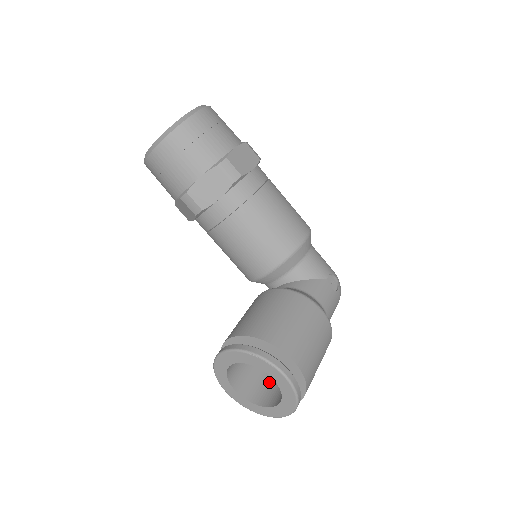
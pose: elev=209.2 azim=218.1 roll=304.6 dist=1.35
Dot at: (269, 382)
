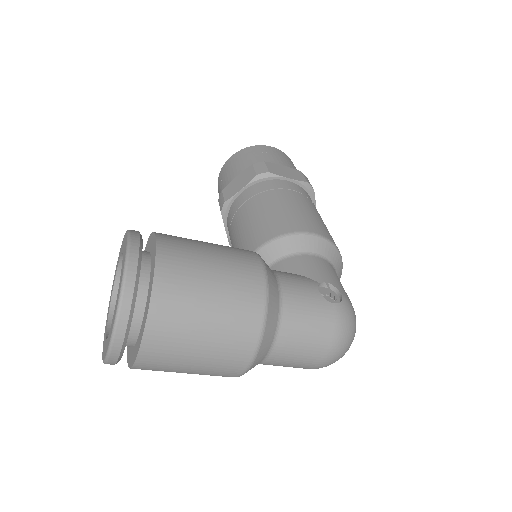
Dot at: occluded
